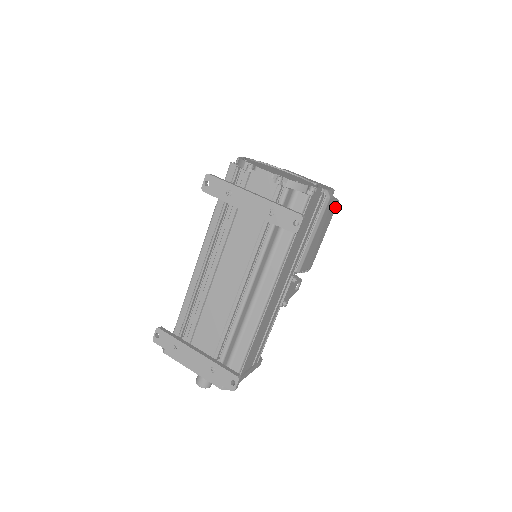
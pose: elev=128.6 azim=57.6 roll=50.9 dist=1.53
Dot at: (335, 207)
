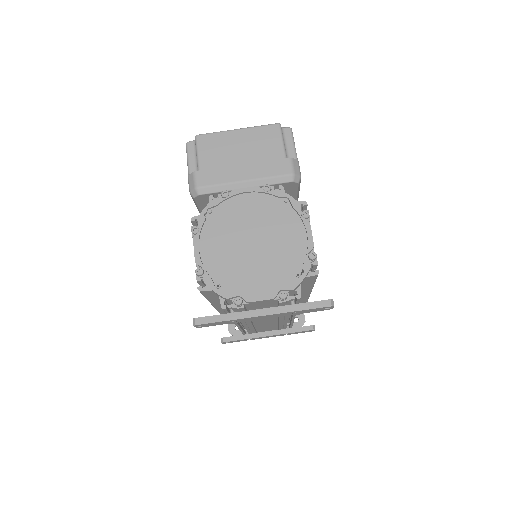
Dot at: occluded
